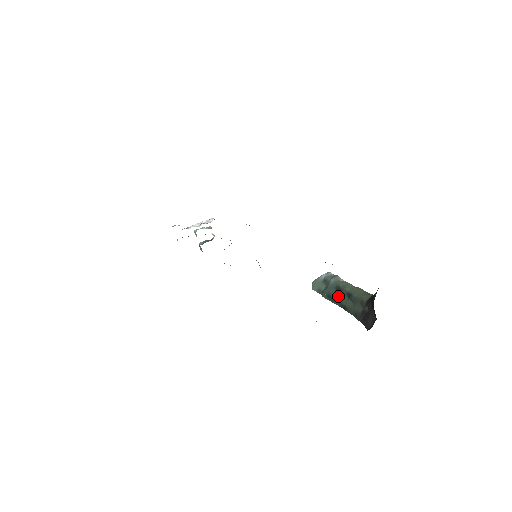
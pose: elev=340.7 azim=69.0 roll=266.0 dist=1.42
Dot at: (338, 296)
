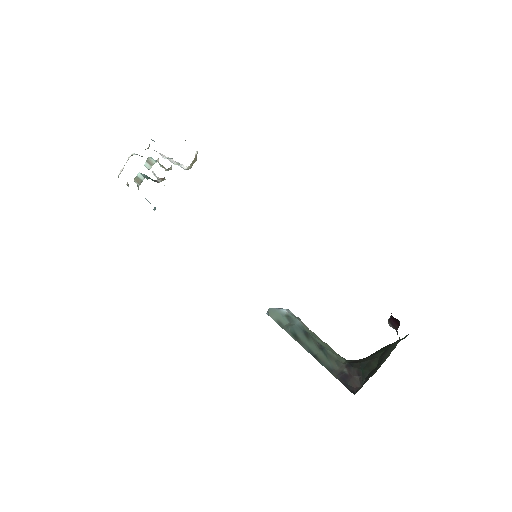
Dot at: (307, 341)
